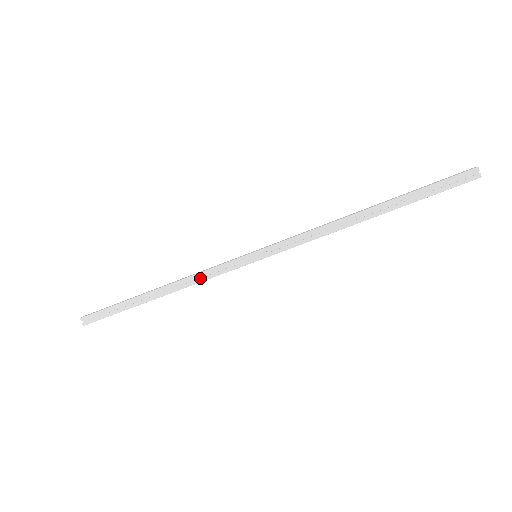
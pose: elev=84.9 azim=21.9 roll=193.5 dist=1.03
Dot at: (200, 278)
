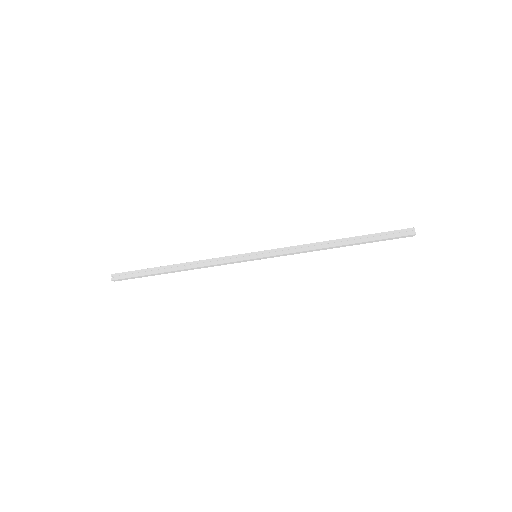
Dot at: (212, 262)
